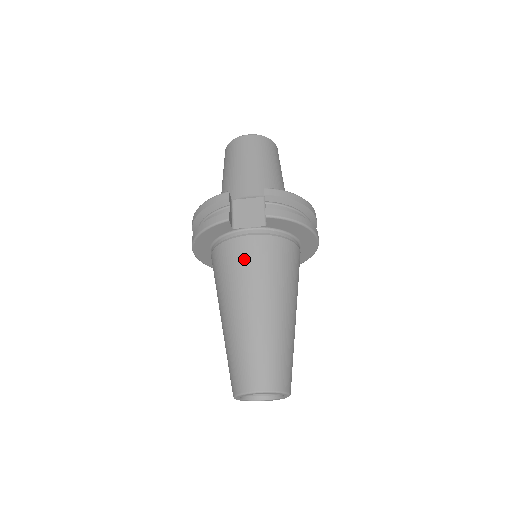
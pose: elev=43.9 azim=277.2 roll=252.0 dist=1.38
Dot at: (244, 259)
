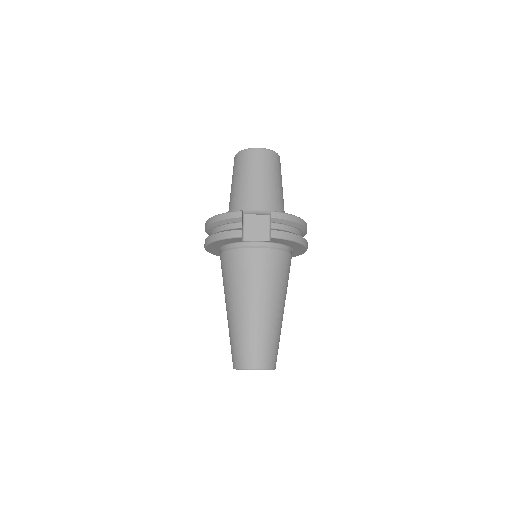
Dot at: (250, 267)
